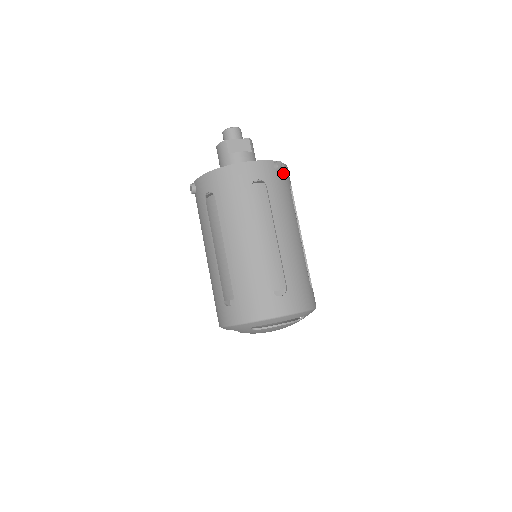
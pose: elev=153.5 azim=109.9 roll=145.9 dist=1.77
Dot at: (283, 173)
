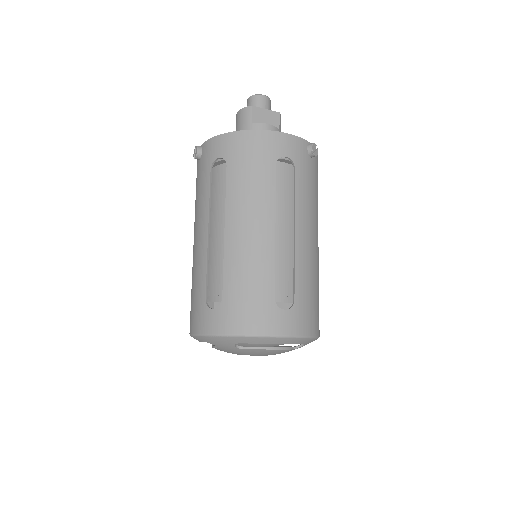
Dot at: (315, 161)
